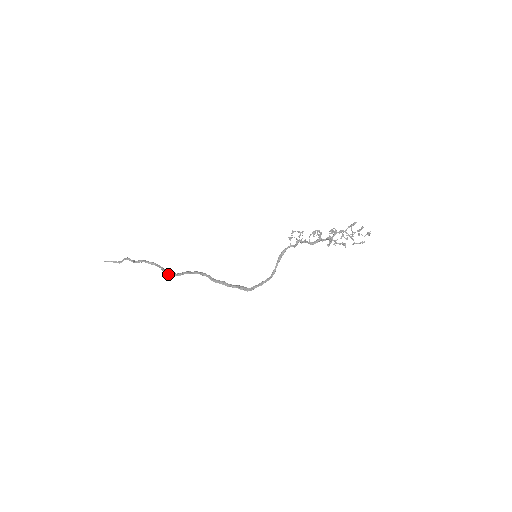
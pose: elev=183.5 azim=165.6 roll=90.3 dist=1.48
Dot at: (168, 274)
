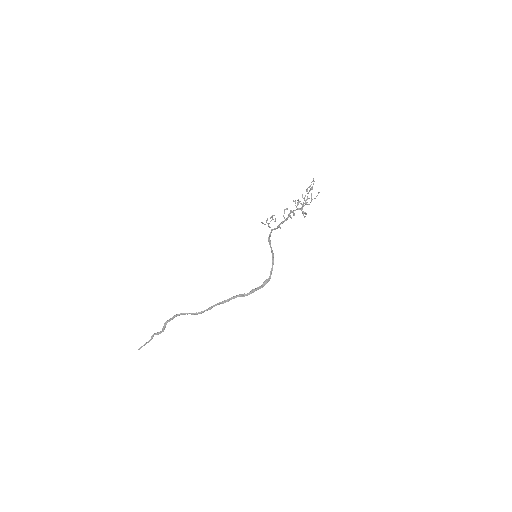
Dot at: occluded
